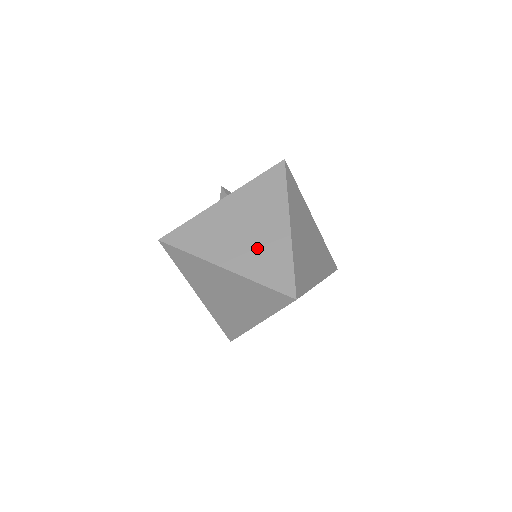
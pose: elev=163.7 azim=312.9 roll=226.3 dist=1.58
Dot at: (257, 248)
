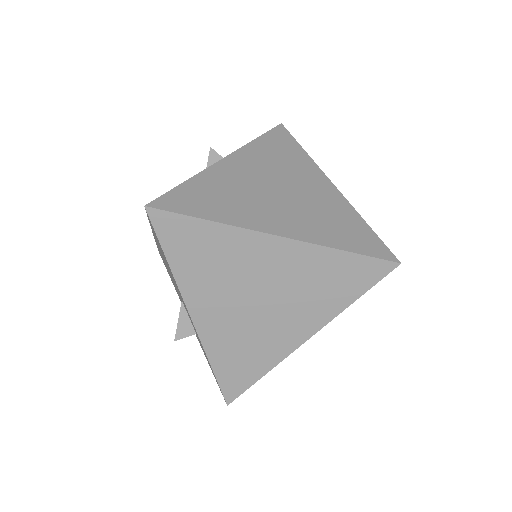
Dot at: (310, 209)
